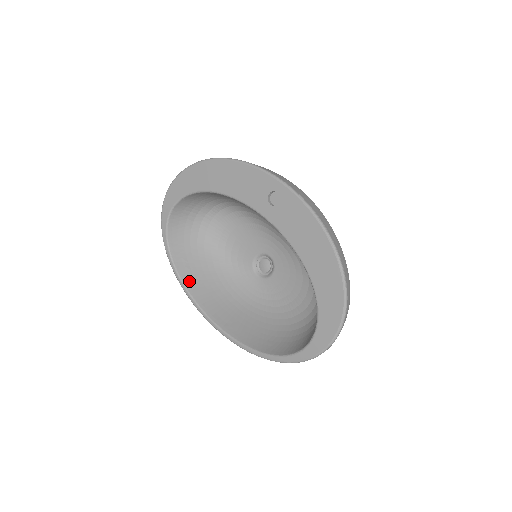
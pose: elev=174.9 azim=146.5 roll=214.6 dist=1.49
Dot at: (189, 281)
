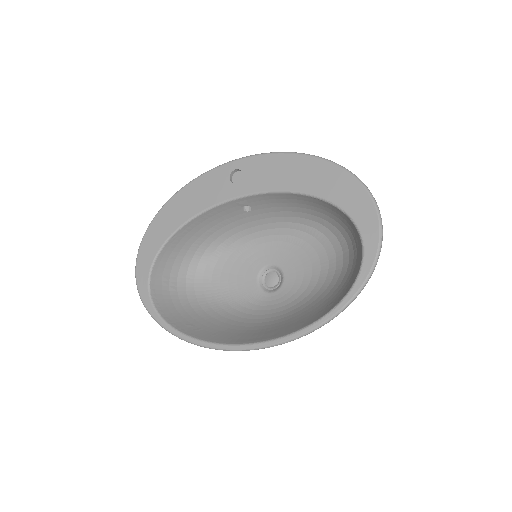
Dot at: (207, 337)
